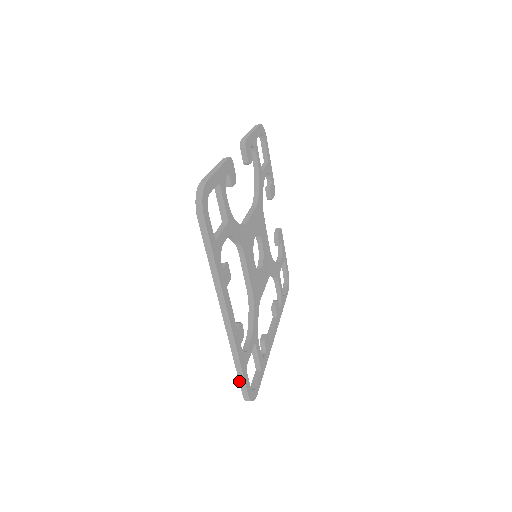
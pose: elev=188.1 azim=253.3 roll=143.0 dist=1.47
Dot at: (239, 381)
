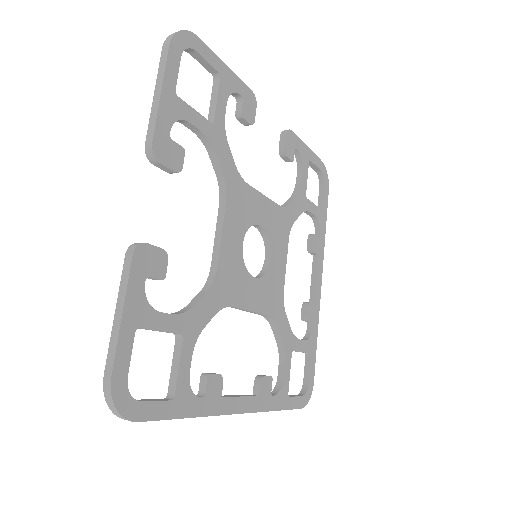
Dot at: occluded
